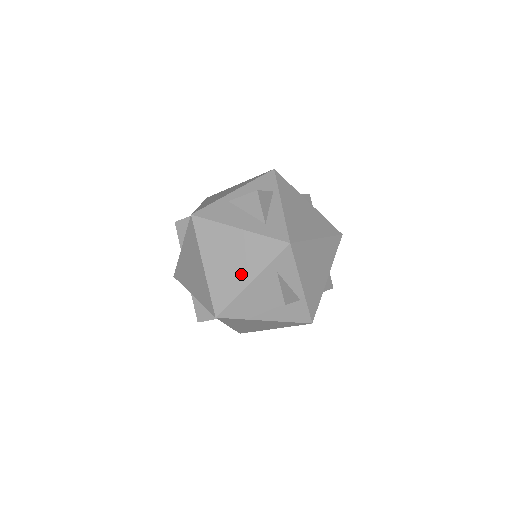
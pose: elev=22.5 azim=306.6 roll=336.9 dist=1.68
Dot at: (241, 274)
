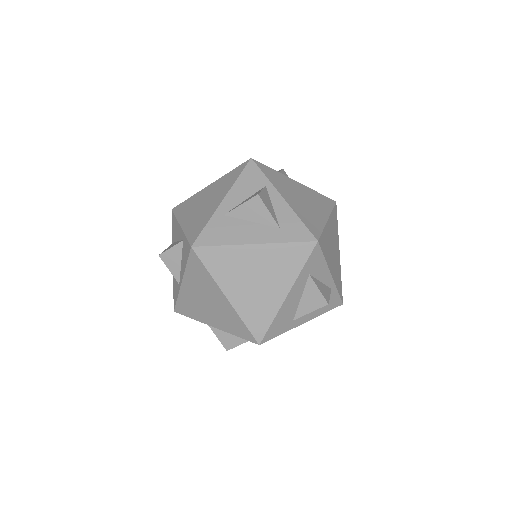
Dot at: (273, 291)
